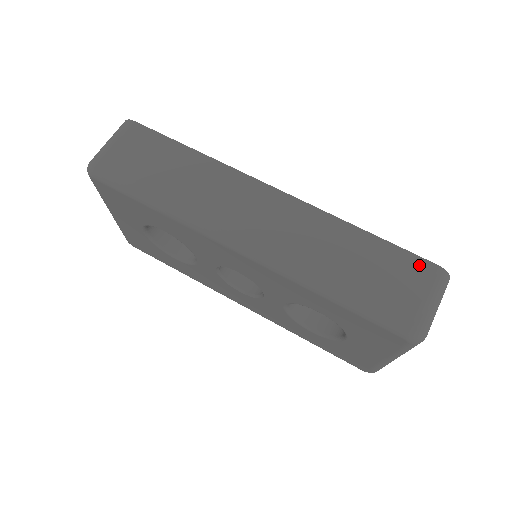
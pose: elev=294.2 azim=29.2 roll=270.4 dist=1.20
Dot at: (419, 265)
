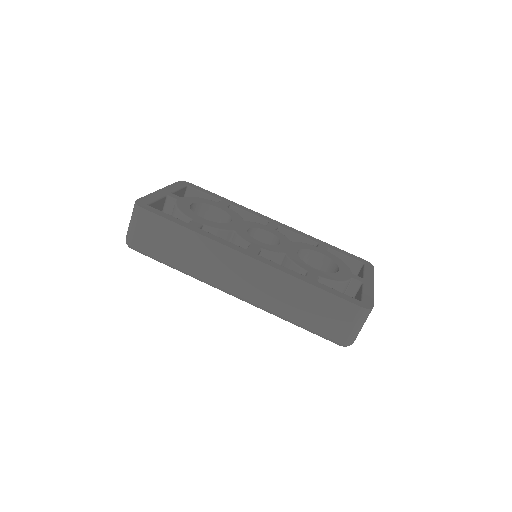
Dot at: (348, 307)
